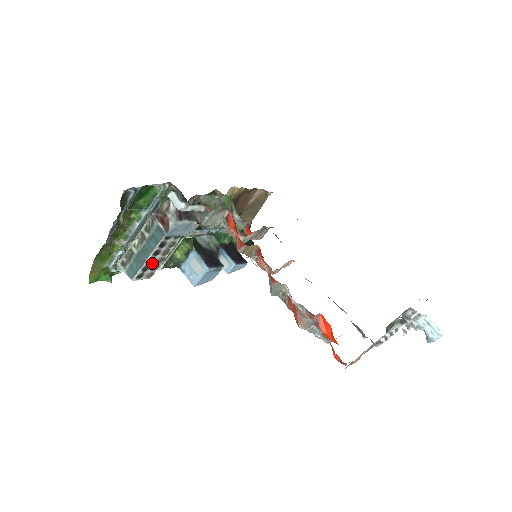
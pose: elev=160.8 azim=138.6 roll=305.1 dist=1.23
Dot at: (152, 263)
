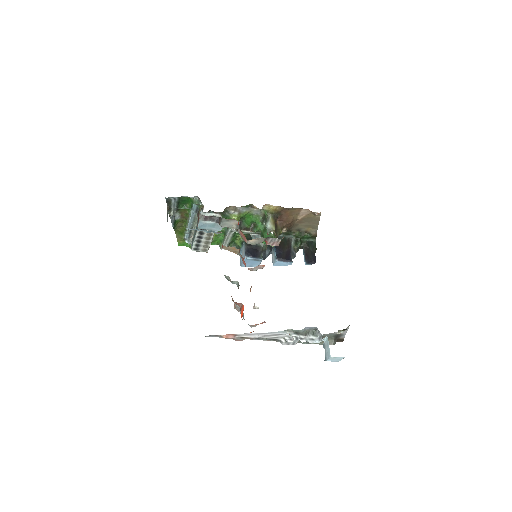
Dot at: (201, 243)
